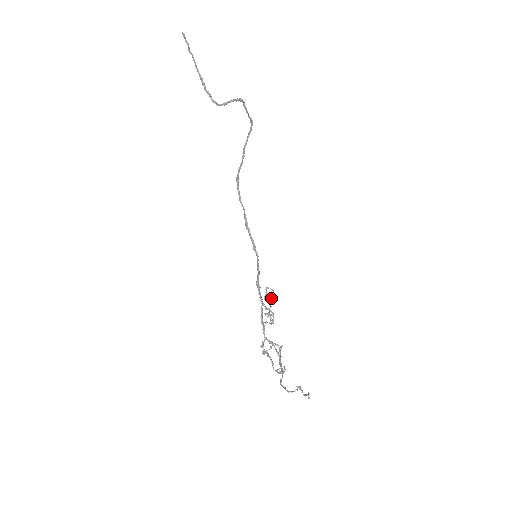
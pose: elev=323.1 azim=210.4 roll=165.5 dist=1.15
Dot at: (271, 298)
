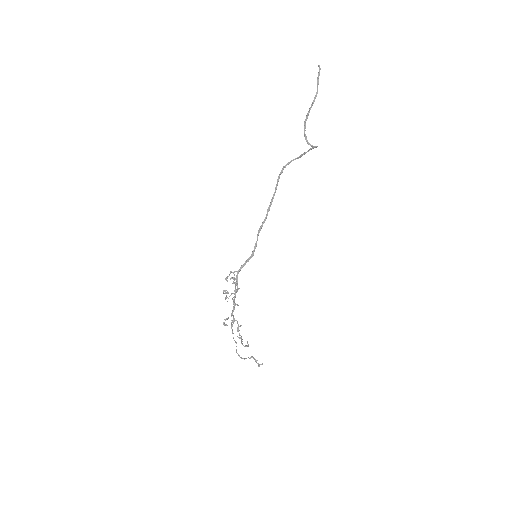
Dot at: occluded
